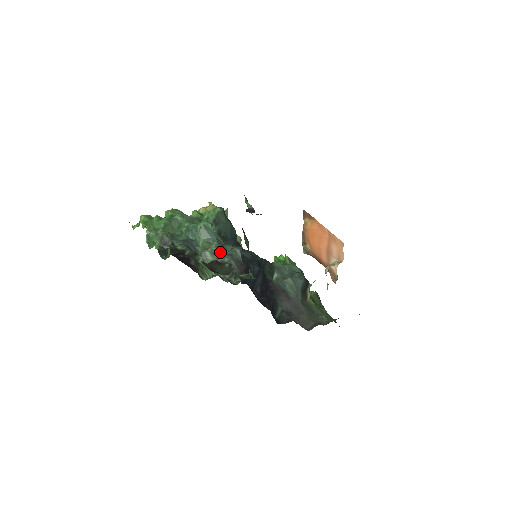
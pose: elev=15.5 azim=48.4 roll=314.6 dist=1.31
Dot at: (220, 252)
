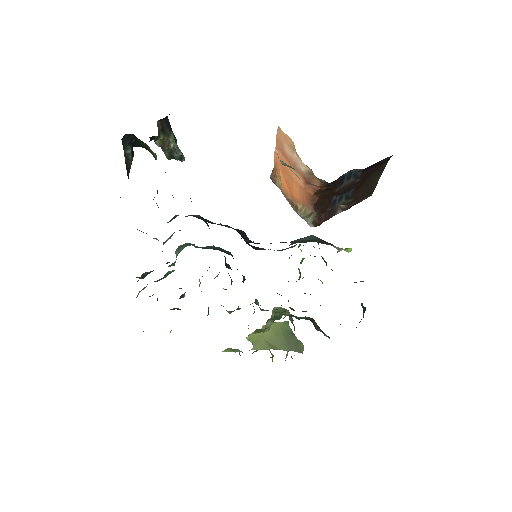
Dot at: occluded
